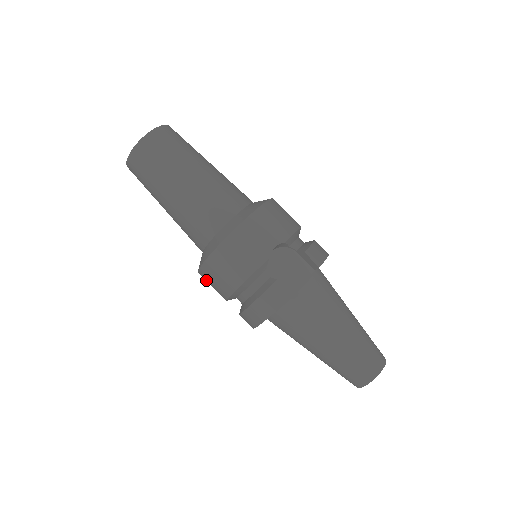
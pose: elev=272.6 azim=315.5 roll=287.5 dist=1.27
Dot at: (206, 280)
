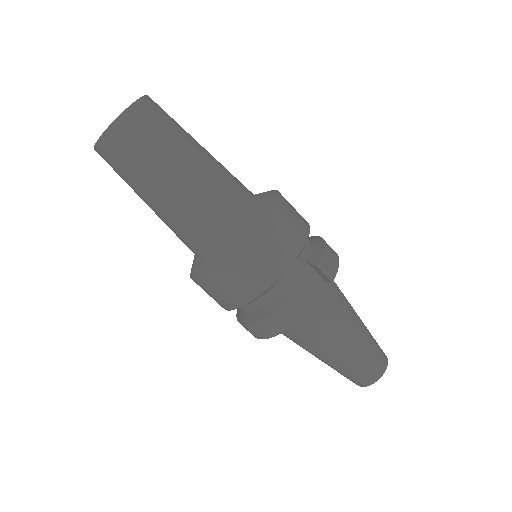
Dot at: occluded
